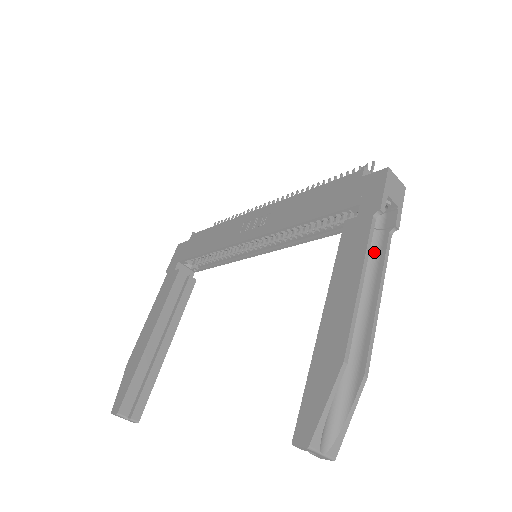
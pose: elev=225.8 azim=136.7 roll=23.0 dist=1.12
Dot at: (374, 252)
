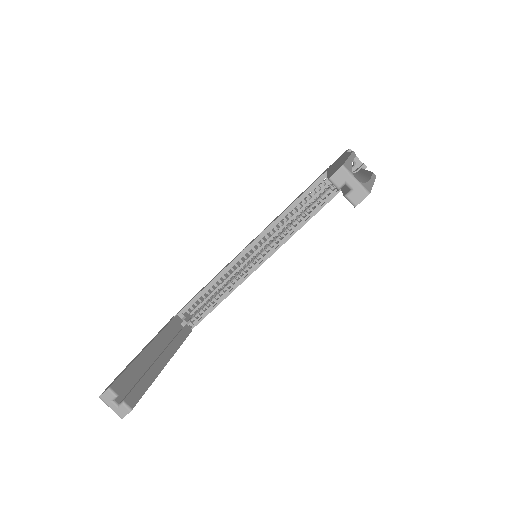
Dot at: (354, 174)
